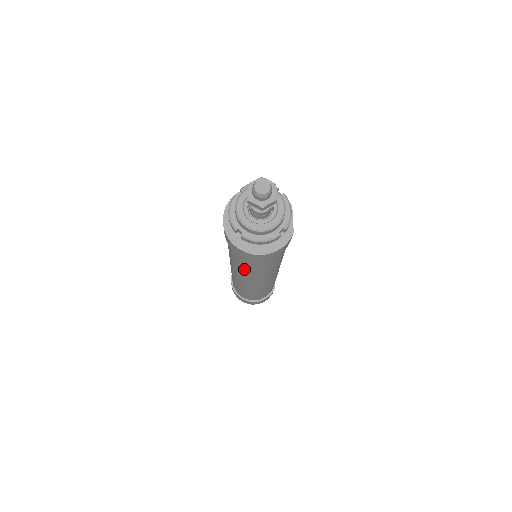
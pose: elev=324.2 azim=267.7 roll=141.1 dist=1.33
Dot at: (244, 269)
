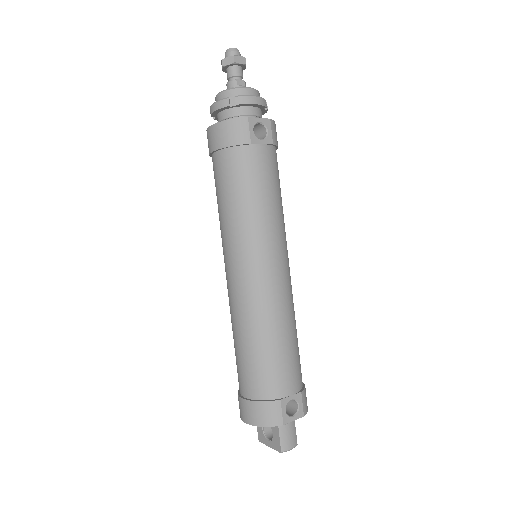
Dot at: (218, 210)
